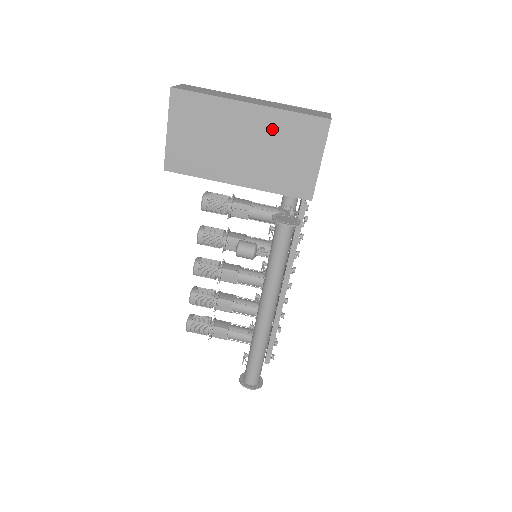
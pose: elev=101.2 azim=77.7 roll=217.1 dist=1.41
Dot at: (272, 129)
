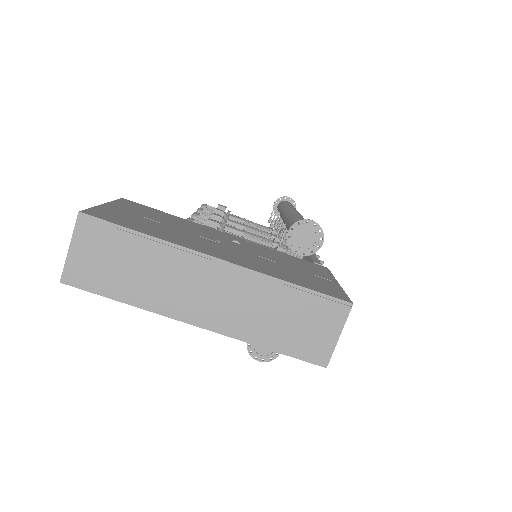
Dot at: occluded
